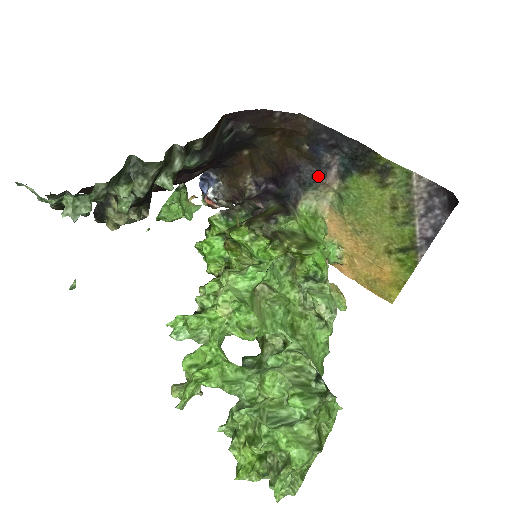
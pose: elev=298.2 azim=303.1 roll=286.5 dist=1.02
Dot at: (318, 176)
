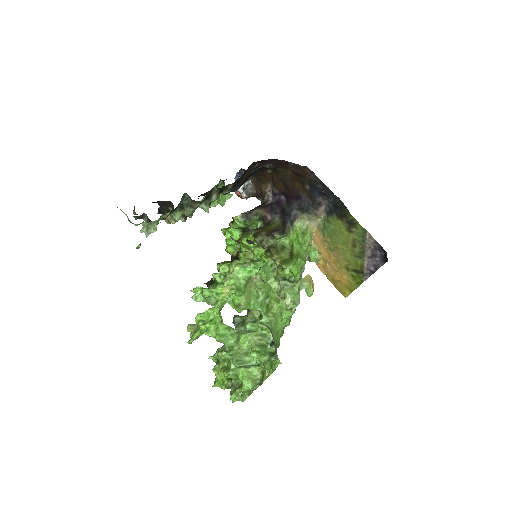
Dot at: (312, 207)
